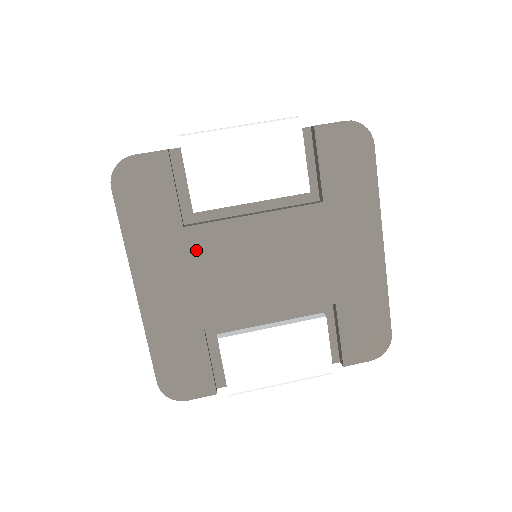
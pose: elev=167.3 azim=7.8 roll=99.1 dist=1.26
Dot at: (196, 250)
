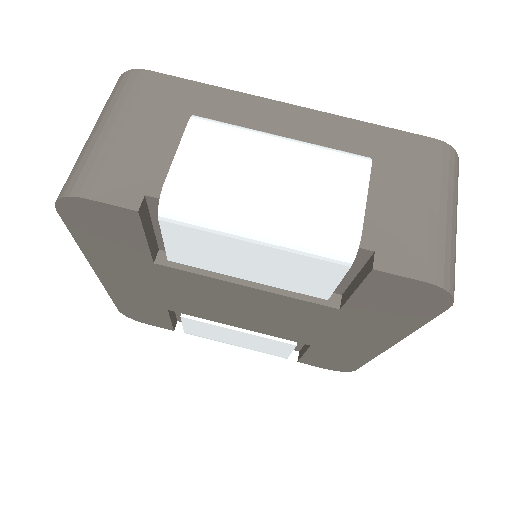
Dot at: (167, 278)
